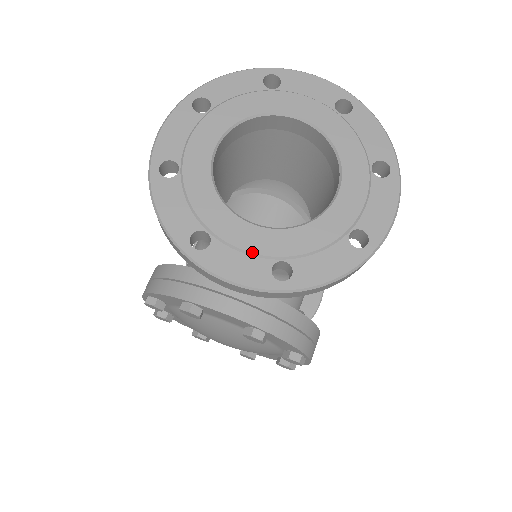
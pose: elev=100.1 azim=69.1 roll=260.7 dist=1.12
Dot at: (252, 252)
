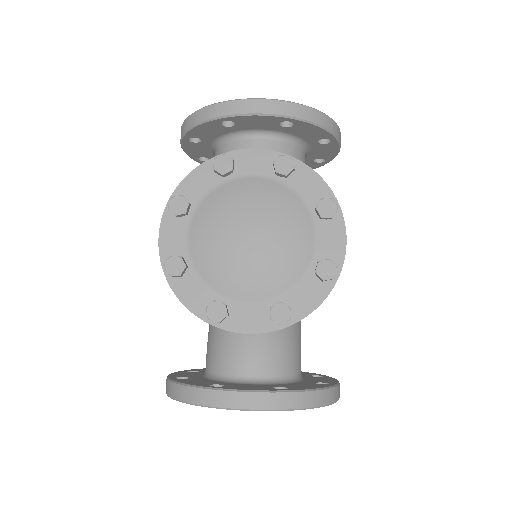
Dot at: occluded
